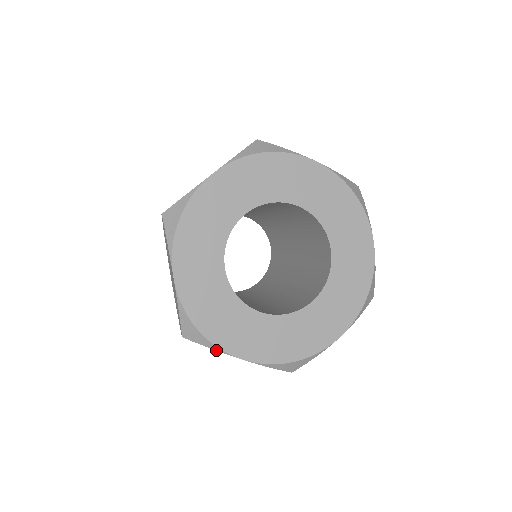
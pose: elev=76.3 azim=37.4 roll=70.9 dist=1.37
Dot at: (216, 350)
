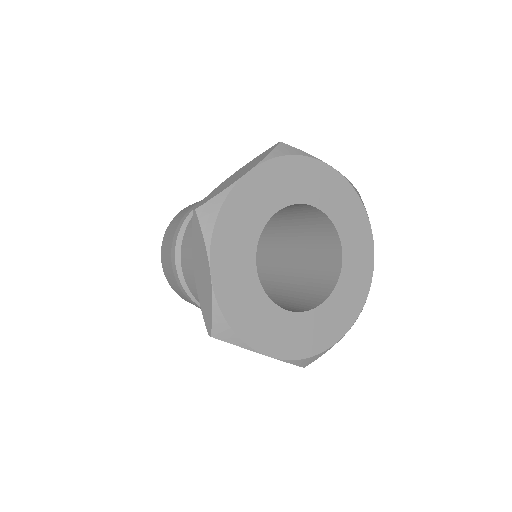
Dot at: (206, 245)
